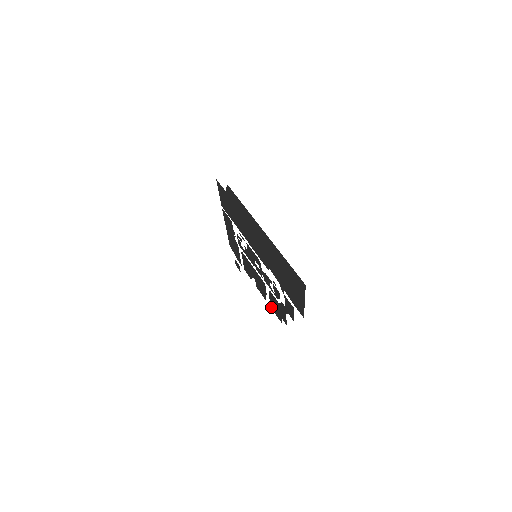
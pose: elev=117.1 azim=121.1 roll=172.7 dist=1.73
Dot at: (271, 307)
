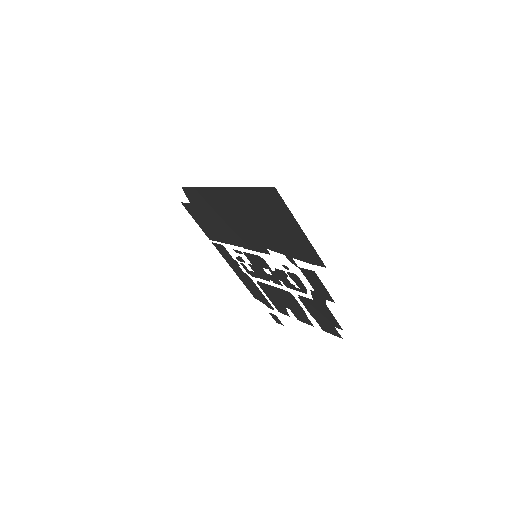
Dot at: (321, 328)
